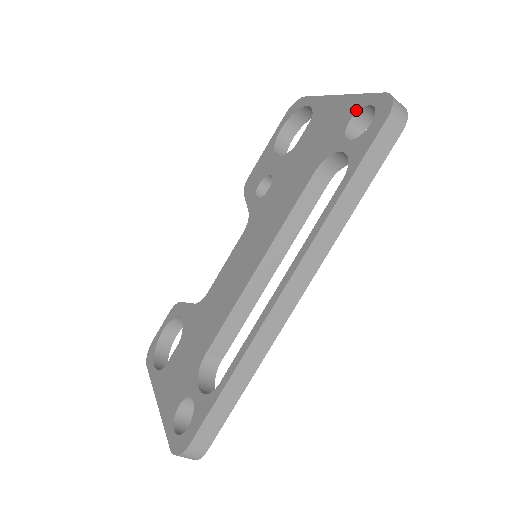
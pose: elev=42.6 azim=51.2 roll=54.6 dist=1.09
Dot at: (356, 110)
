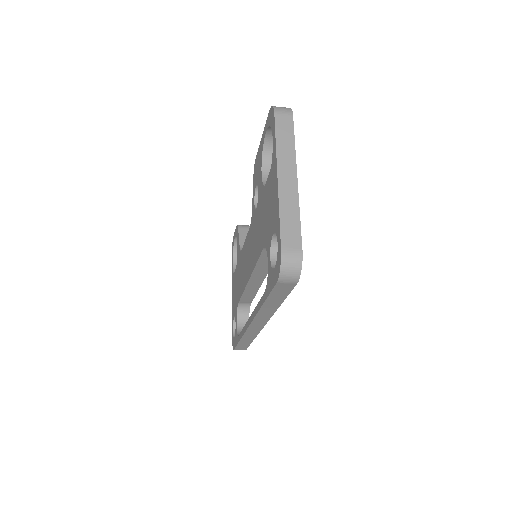
Dot at: (275, 230)
